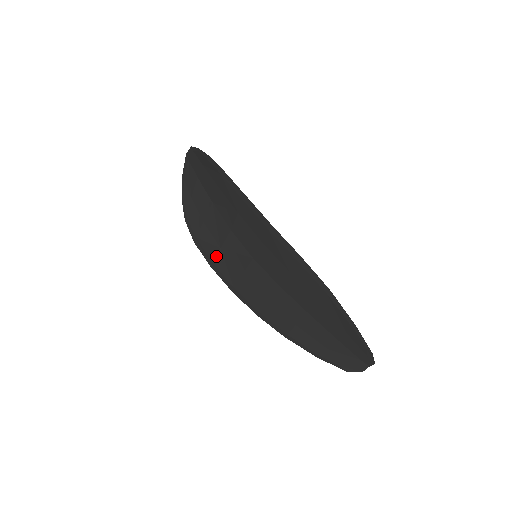
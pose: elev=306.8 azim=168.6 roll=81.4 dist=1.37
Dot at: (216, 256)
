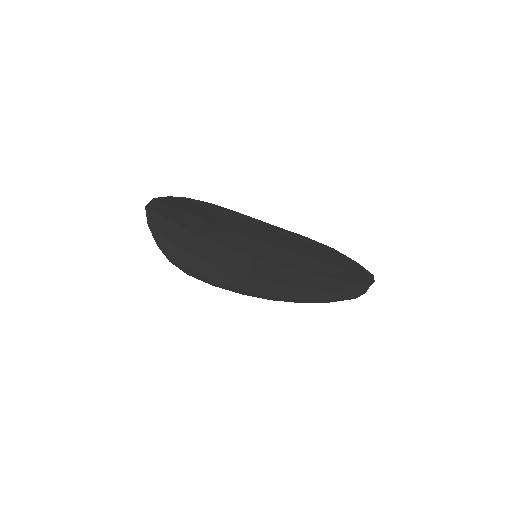
Dot at: (216, 275)
